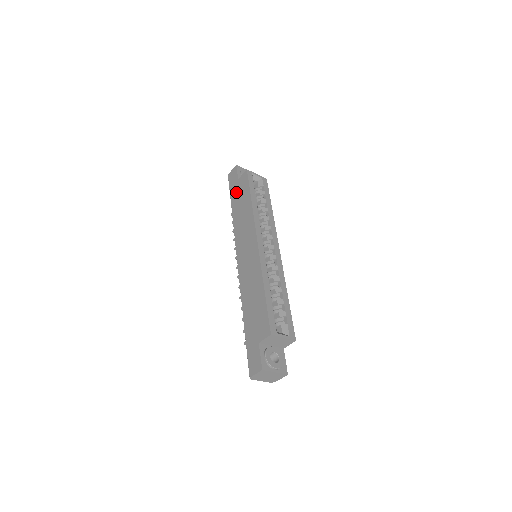
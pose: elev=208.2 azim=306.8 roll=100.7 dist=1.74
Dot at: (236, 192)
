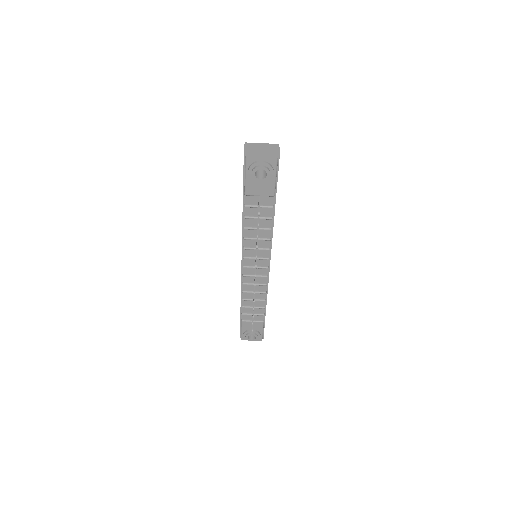
Dot at: occluded
